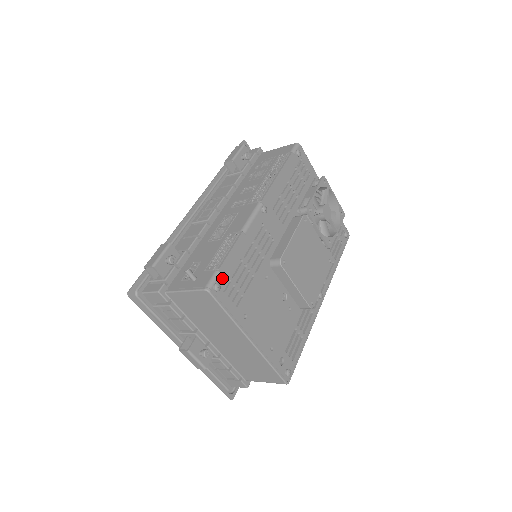
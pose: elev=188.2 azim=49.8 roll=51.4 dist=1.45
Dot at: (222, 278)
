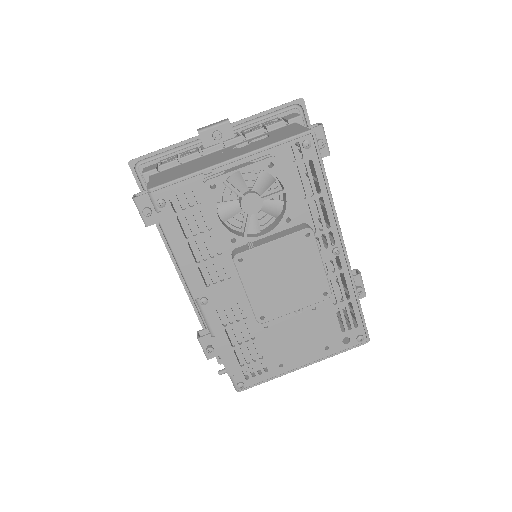
Dot at: (237, 376)
